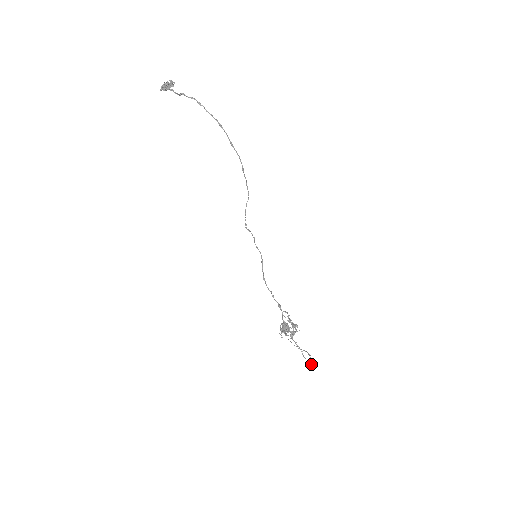
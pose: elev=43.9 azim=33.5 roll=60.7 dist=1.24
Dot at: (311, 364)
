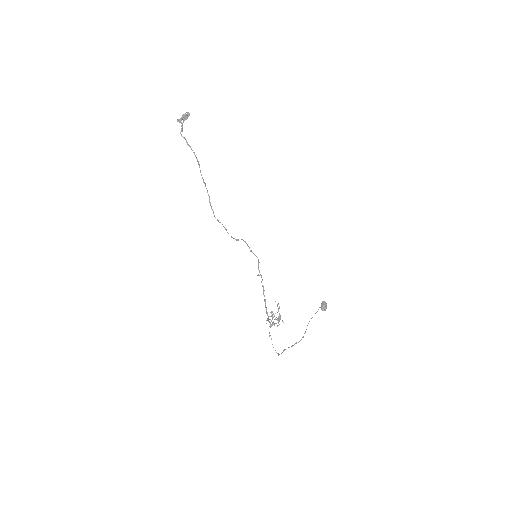
Dot at: (277, 353)
